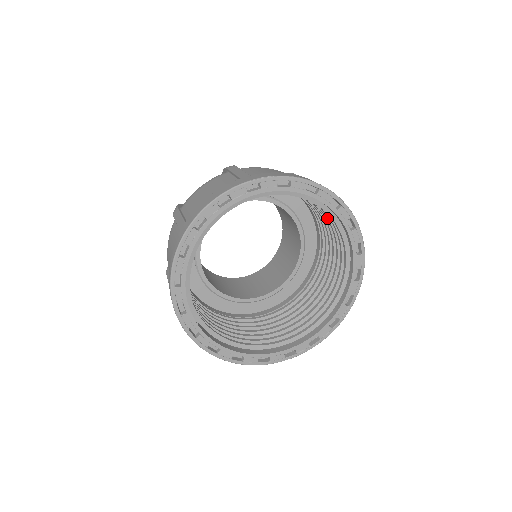
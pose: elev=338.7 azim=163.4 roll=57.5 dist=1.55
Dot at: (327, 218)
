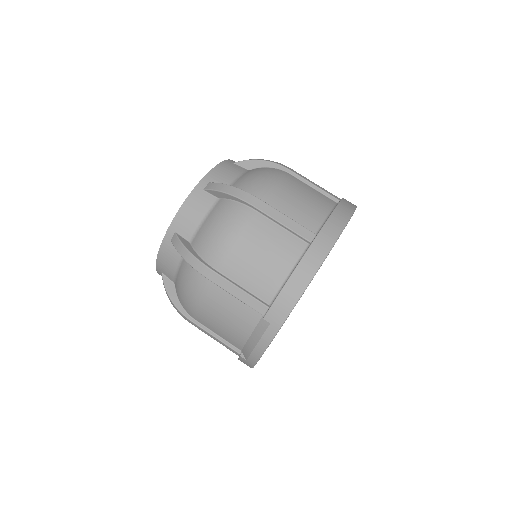
Dot at: occluded
